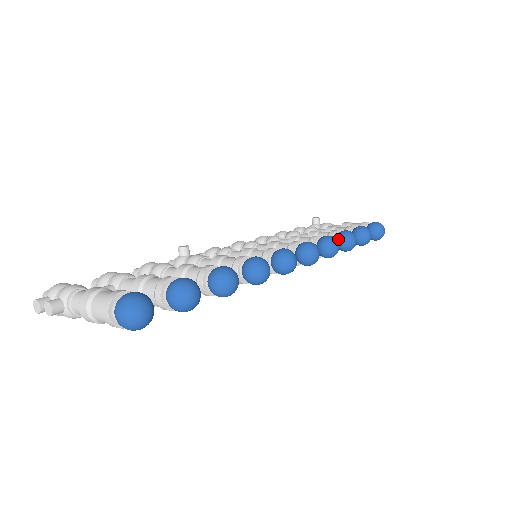
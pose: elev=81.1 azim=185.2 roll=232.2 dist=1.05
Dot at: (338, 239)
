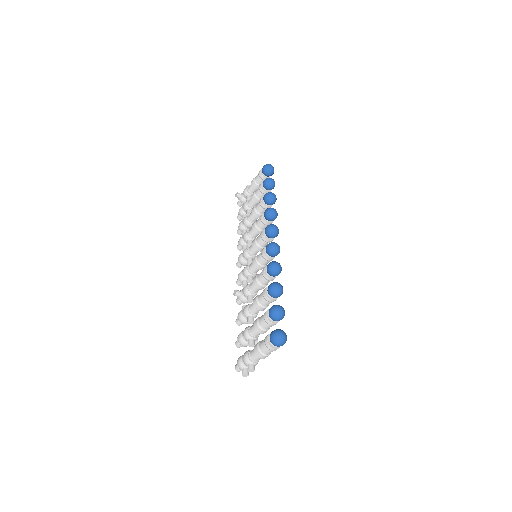
Dot at: (267, 203)
